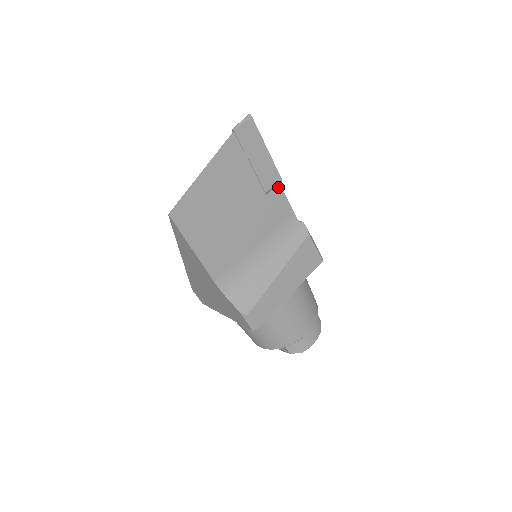
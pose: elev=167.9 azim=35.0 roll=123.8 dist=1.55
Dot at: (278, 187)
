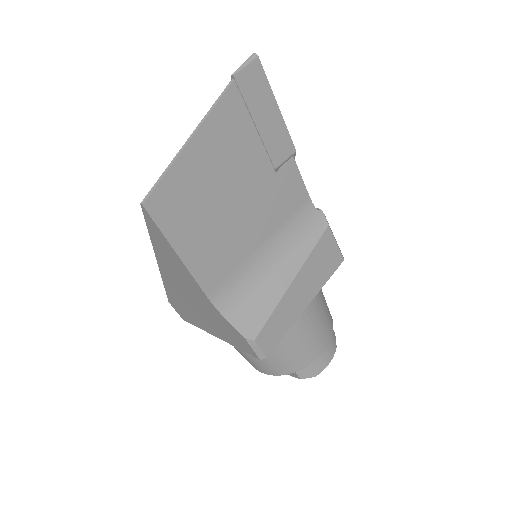
Dot at: (291, 161)
